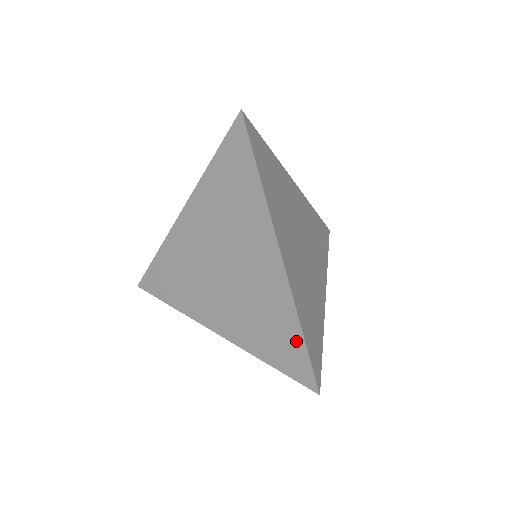
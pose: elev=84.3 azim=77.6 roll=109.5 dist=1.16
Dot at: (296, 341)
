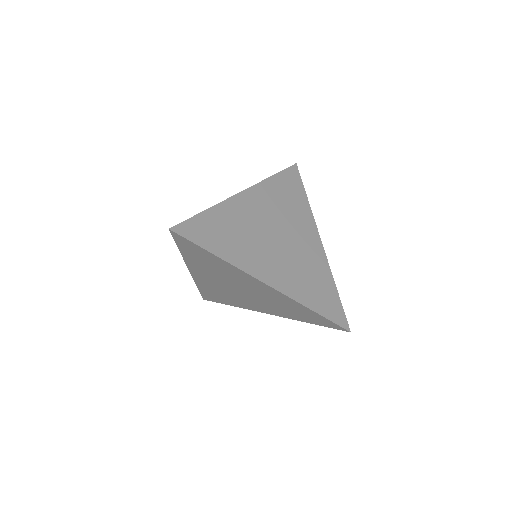
Dot at: (315, 315)
